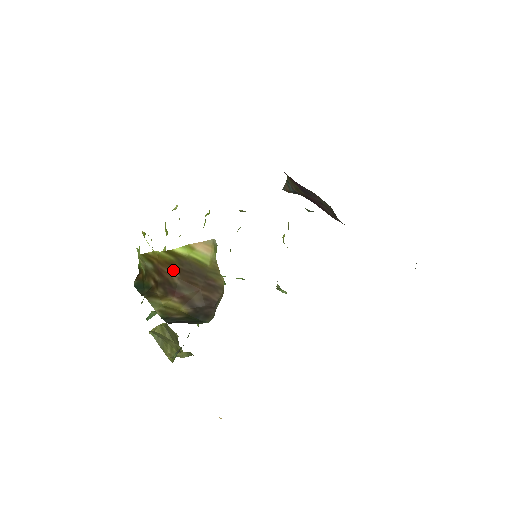
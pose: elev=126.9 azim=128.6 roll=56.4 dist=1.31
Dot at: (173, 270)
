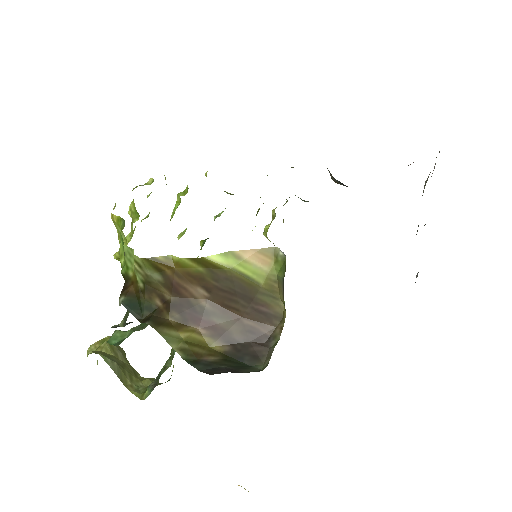
Dot at: (199, 286)
